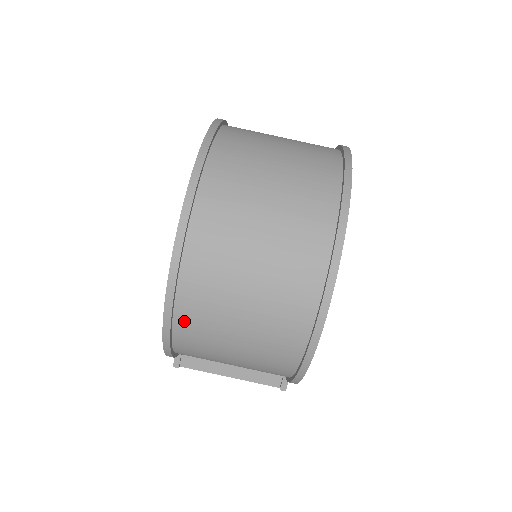
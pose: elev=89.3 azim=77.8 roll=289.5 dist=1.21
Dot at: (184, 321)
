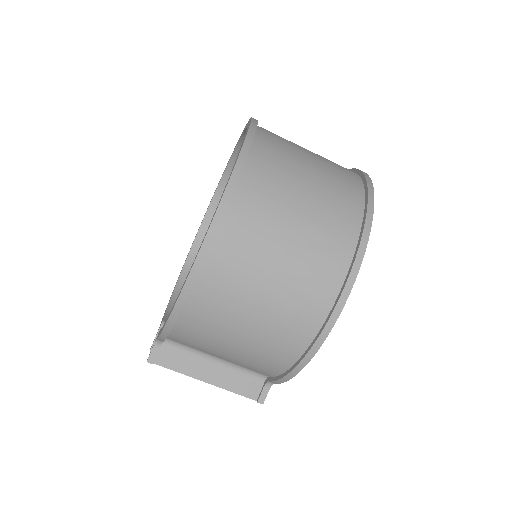
Dot at: (212, 273)
